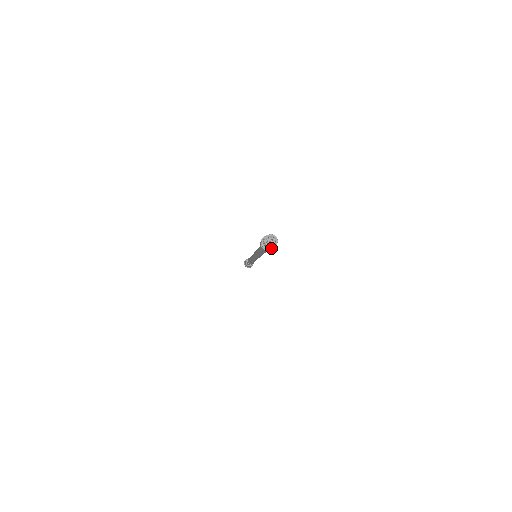
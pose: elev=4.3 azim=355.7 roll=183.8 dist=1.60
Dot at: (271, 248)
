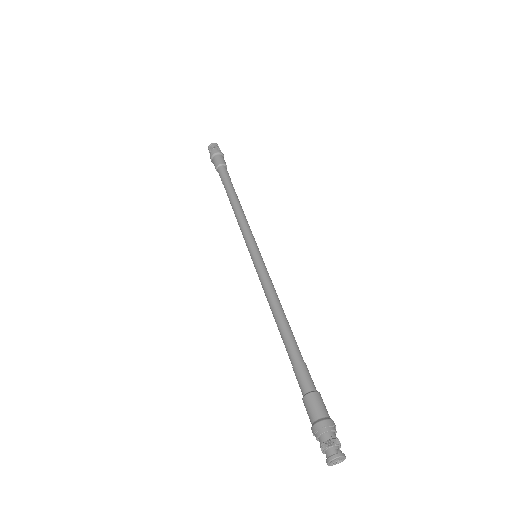
Dot at: (339, 448)
